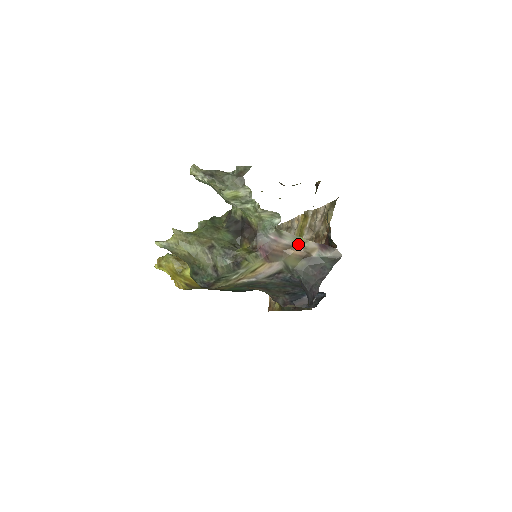
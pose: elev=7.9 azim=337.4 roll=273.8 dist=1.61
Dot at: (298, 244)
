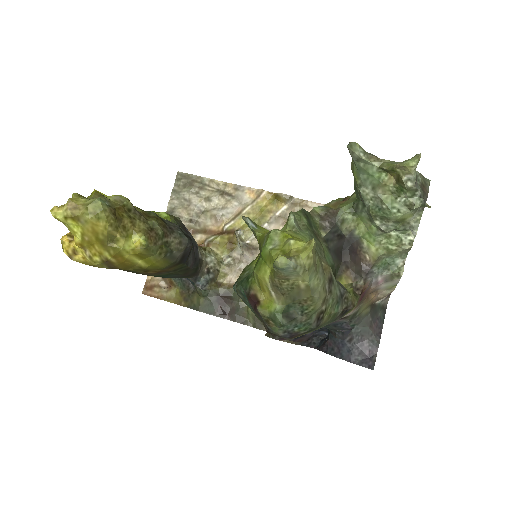
Dot at: (383, 290)
